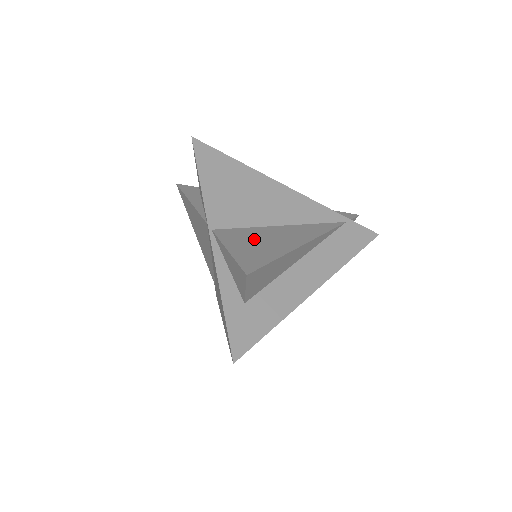
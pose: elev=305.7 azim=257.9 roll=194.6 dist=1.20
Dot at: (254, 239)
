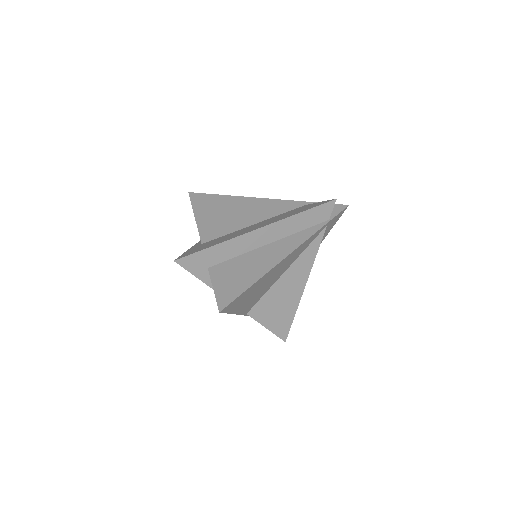
Dot at: (275, 305)
